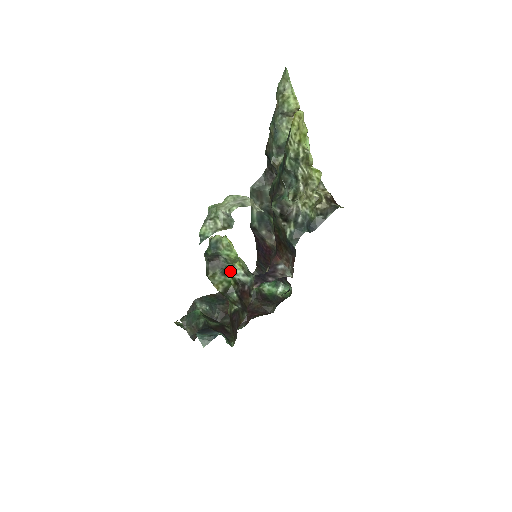
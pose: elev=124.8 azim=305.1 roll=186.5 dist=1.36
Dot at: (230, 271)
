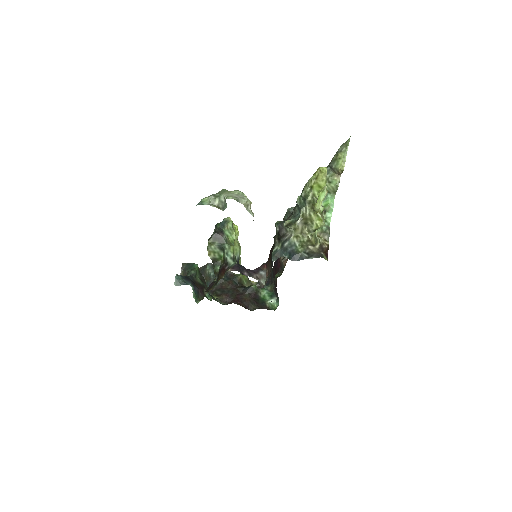
Dot at: (225, 249)
